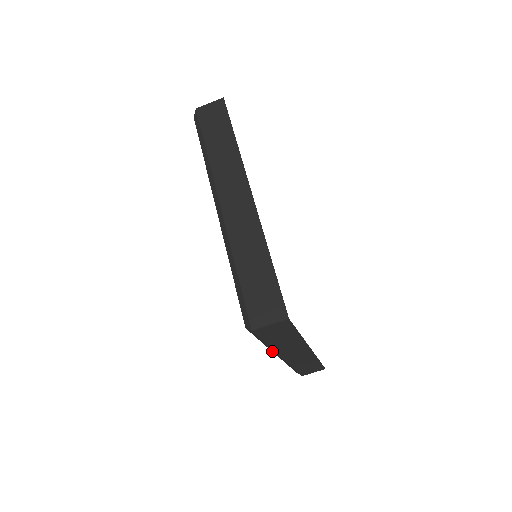
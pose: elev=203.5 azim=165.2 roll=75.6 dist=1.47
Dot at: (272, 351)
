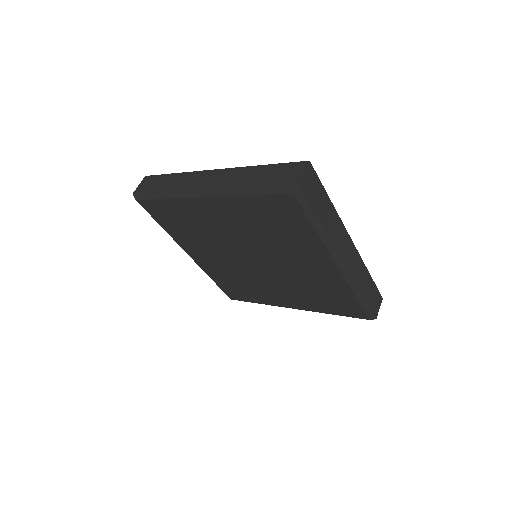
Dot at: (330, 254)
